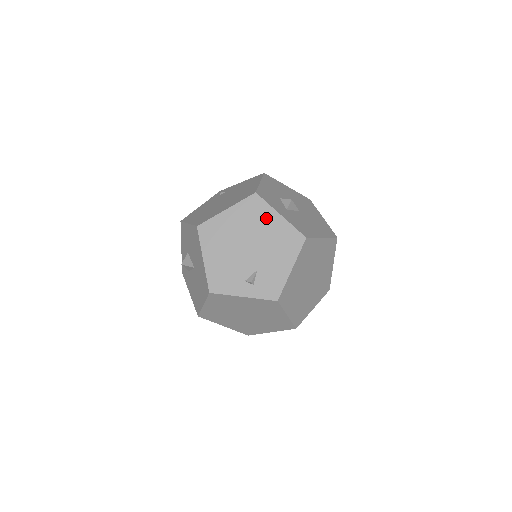
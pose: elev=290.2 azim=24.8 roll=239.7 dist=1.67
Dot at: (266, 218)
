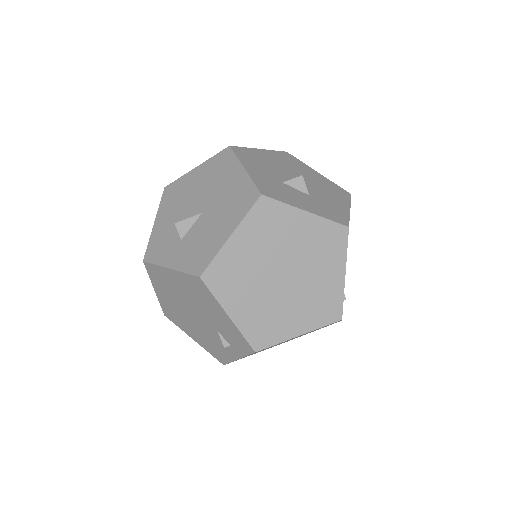
Dot at: (169, 279)
